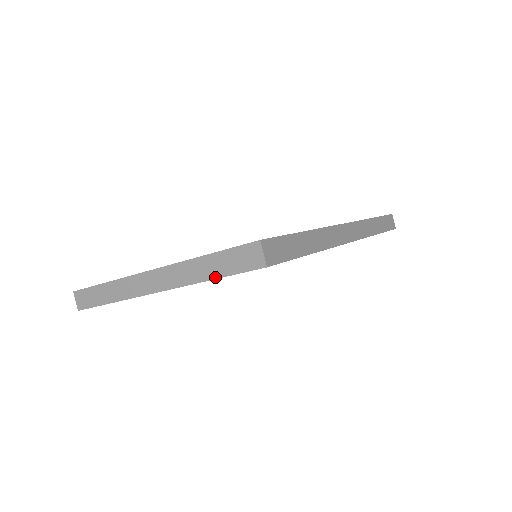
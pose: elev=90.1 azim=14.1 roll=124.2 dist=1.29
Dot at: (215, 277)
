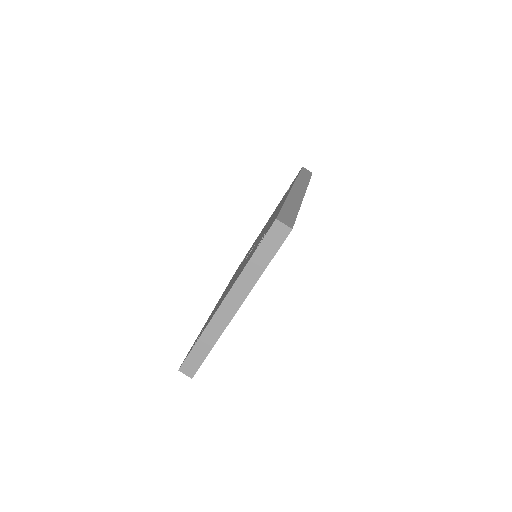
Dot at: (267, 264)
